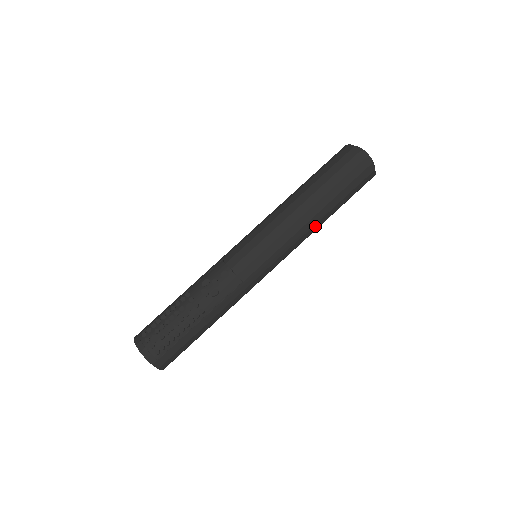
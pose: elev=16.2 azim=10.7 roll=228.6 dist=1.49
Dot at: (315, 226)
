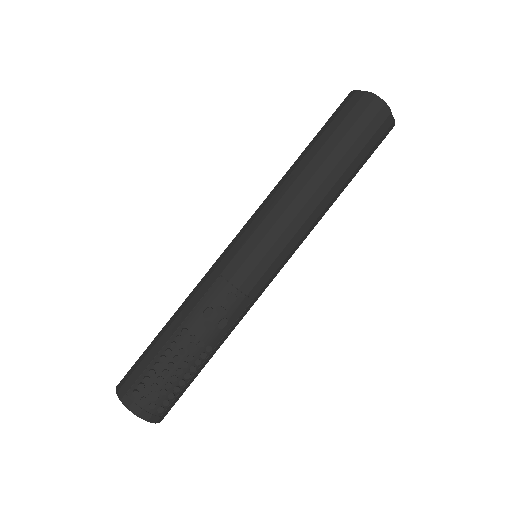
Dot at: (327, 209)
